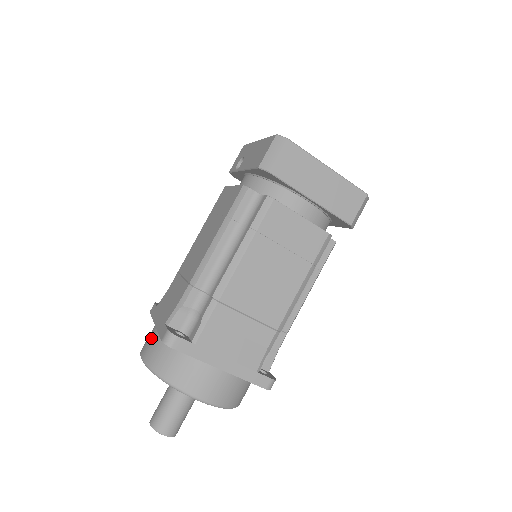
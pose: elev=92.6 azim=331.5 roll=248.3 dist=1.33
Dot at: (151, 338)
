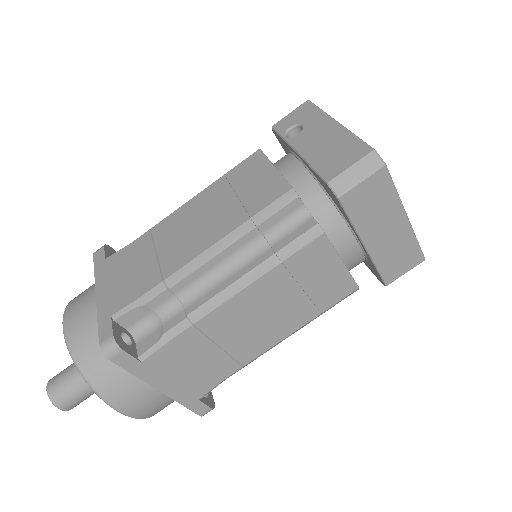
Dot at: (85, 310)
